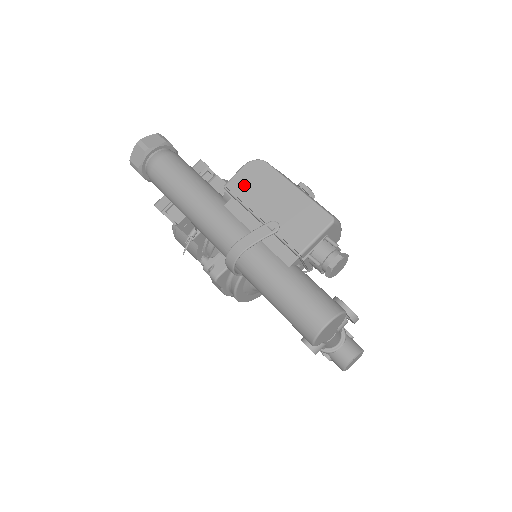
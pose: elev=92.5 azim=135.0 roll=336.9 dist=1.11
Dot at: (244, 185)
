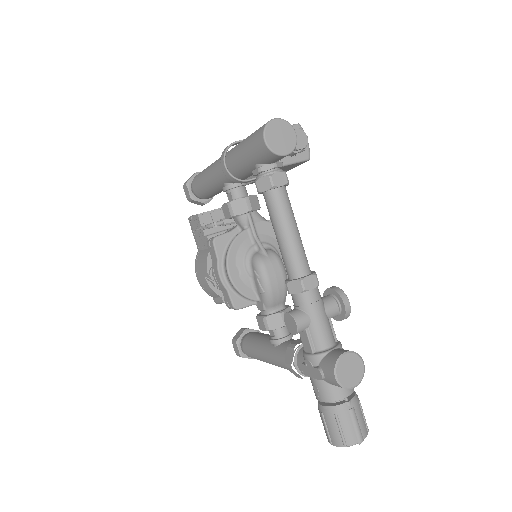
Dot at: occluded
